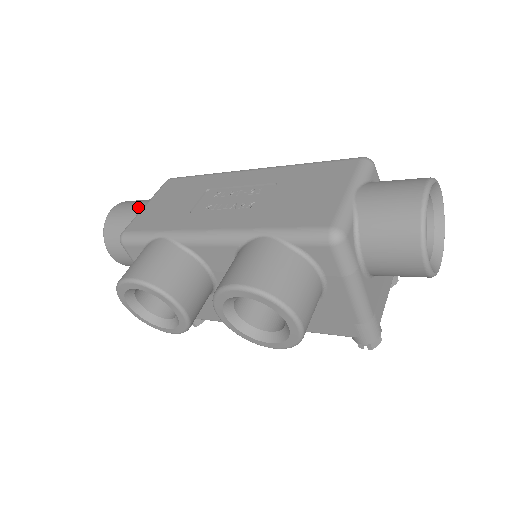
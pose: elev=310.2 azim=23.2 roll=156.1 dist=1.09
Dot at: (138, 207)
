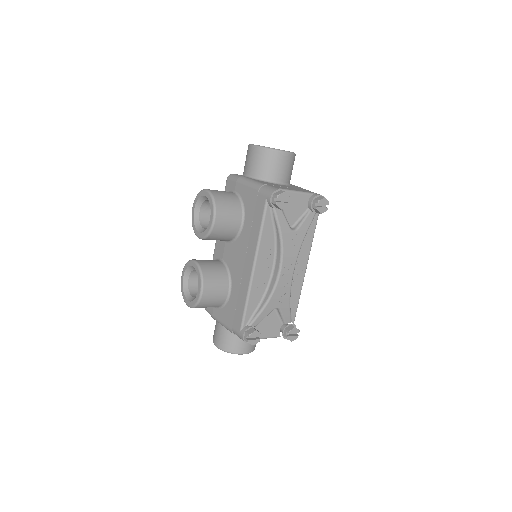
Dot at: occluded
